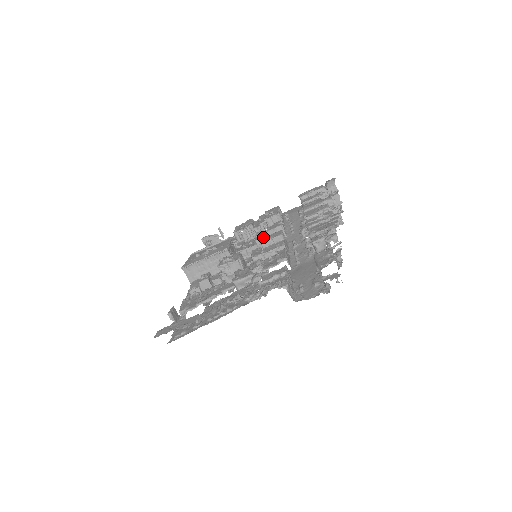
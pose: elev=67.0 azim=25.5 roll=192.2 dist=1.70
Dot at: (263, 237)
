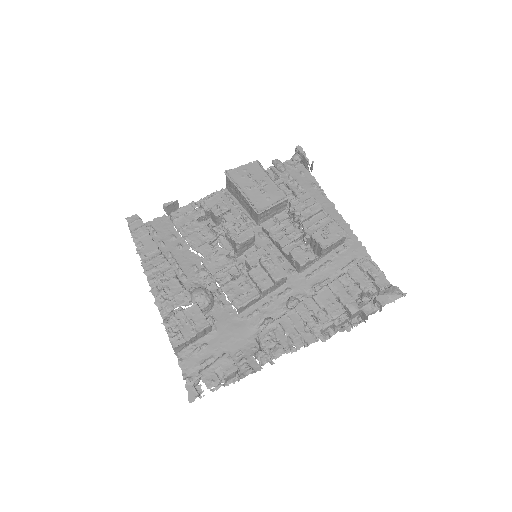
Dot at: (290, 245)
